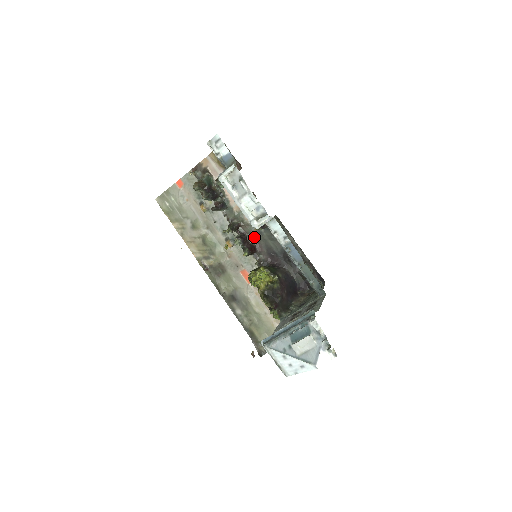
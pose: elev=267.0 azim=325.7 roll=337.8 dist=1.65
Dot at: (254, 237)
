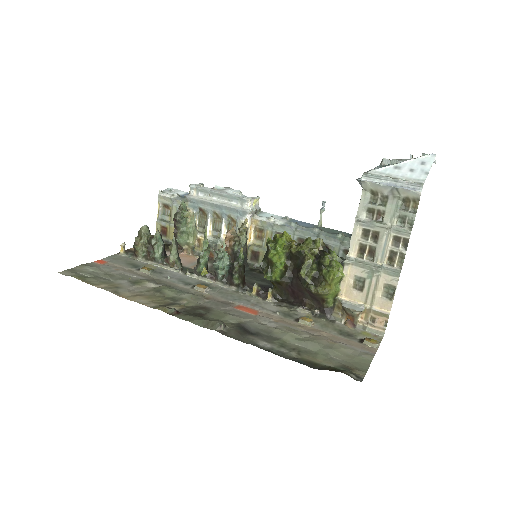
Dot at: occluded
